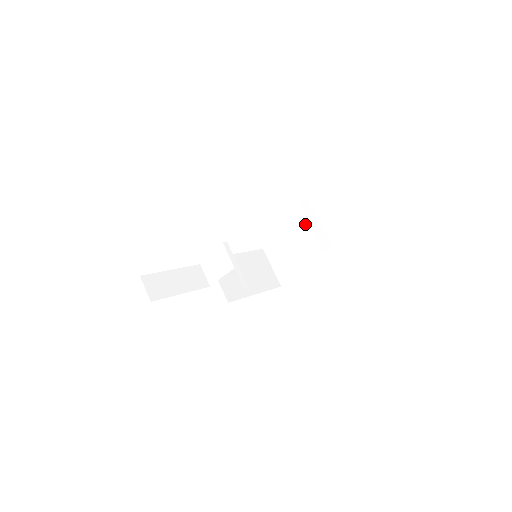
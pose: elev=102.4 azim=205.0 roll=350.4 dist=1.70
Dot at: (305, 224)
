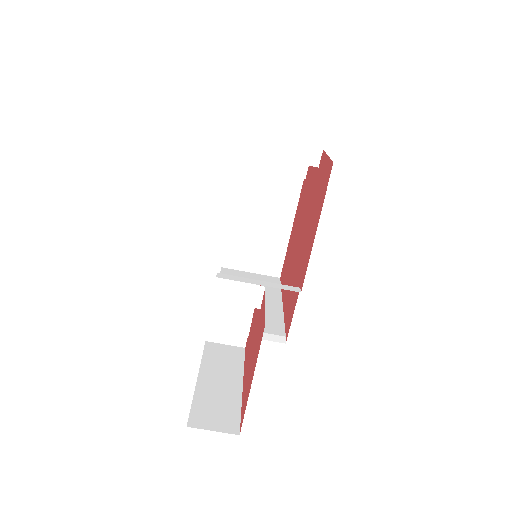
Dot at: (241, 190)
